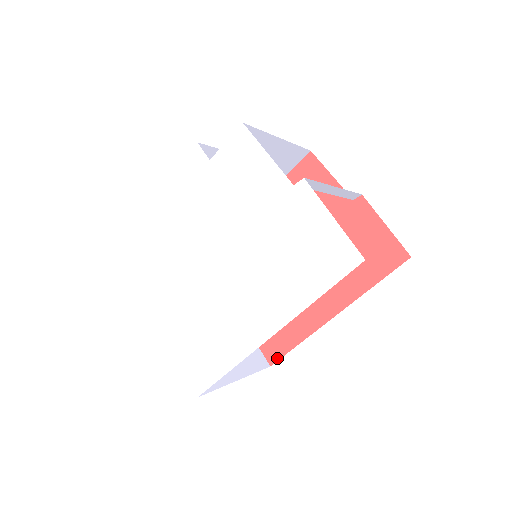
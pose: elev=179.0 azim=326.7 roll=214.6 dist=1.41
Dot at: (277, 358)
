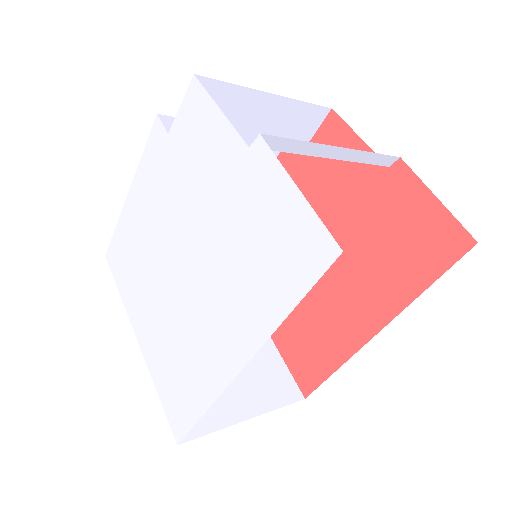
Dot at: (311, 388)
